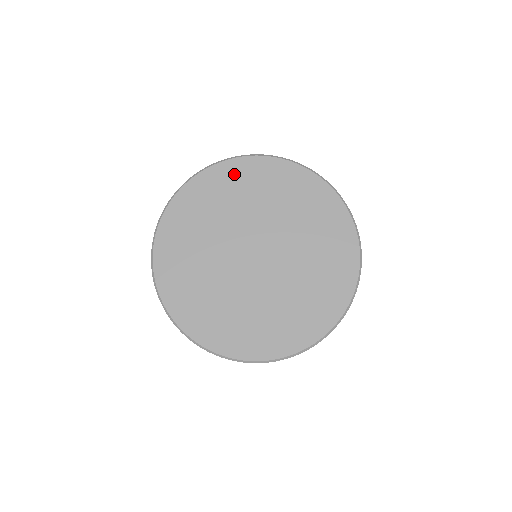
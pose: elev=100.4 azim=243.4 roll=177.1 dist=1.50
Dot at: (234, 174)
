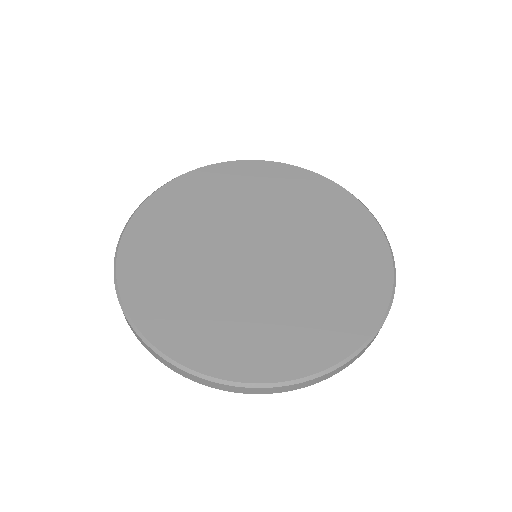
Dot at: (172, 198)
